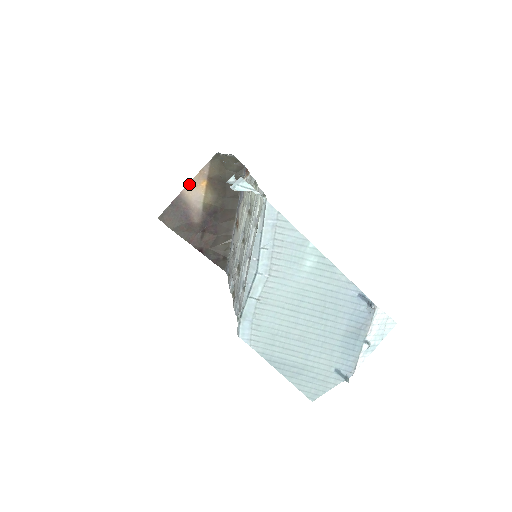
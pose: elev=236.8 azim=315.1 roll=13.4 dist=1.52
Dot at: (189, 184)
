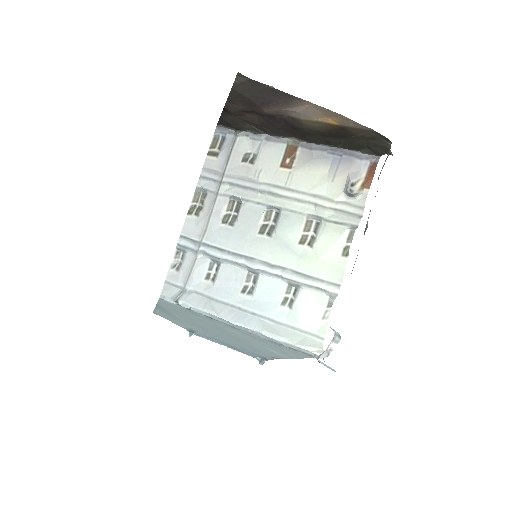
Dot at: (323, 107)
